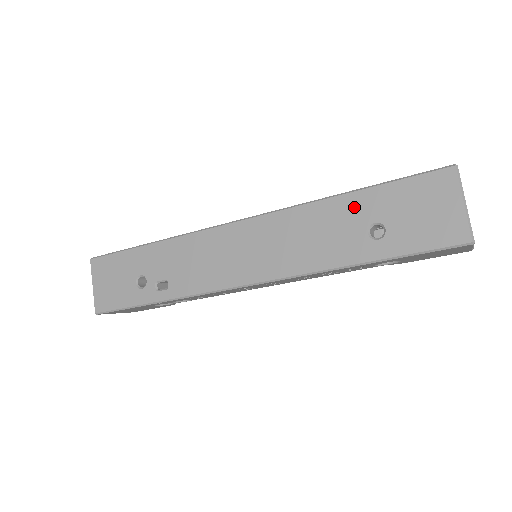
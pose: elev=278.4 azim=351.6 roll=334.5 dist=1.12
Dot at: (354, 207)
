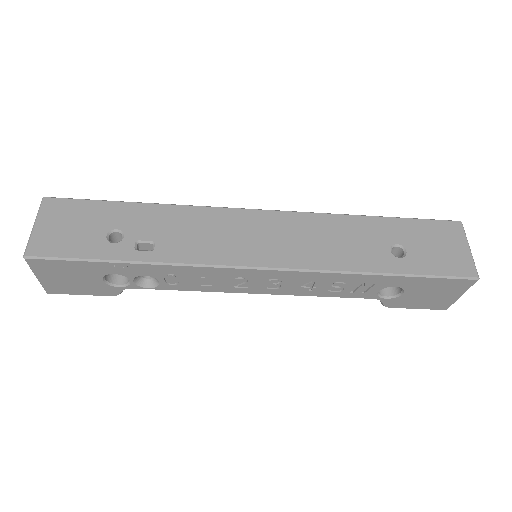
Dot at: (379, 228)
